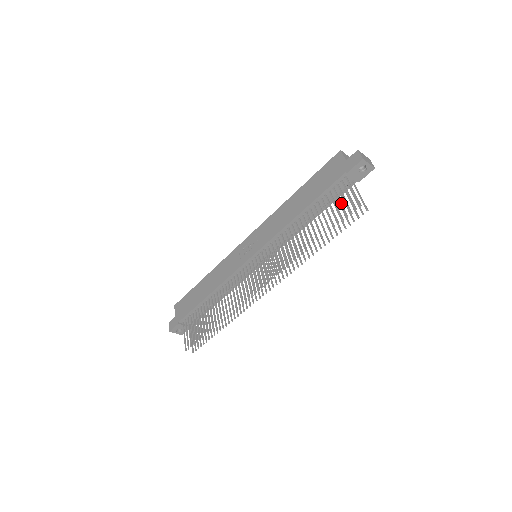
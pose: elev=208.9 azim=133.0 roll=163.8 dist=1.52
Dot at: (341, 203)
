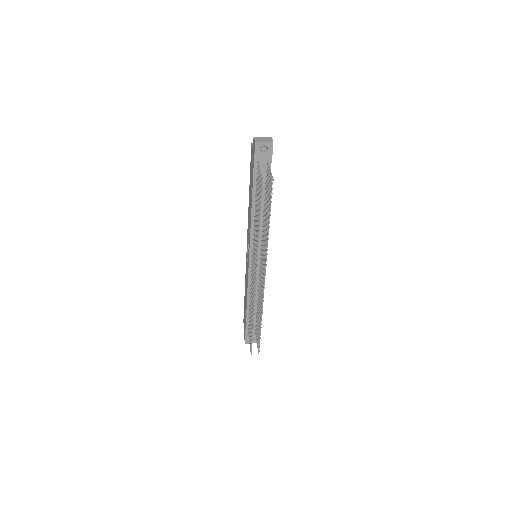
Dot at: (259, 185)
